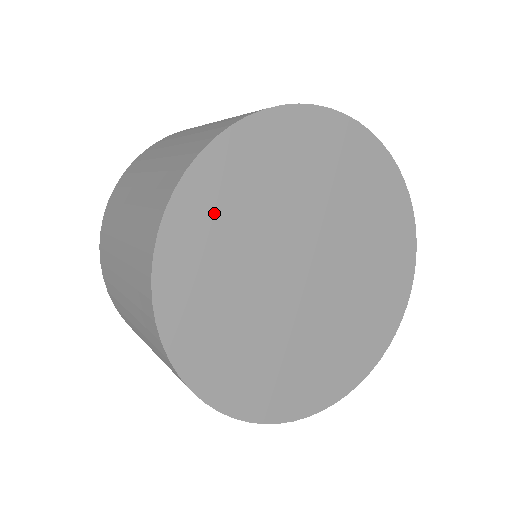
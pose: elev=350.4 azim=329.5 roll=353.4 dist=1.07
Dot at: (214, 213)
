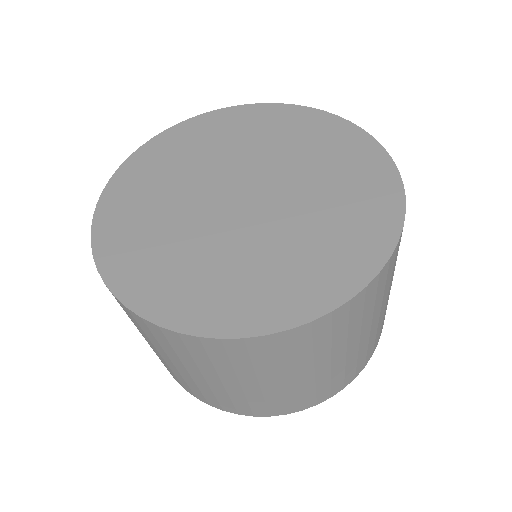
Dot at: (192, 140)
